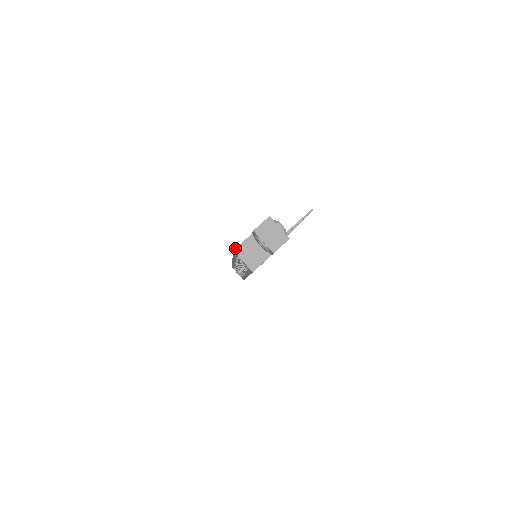
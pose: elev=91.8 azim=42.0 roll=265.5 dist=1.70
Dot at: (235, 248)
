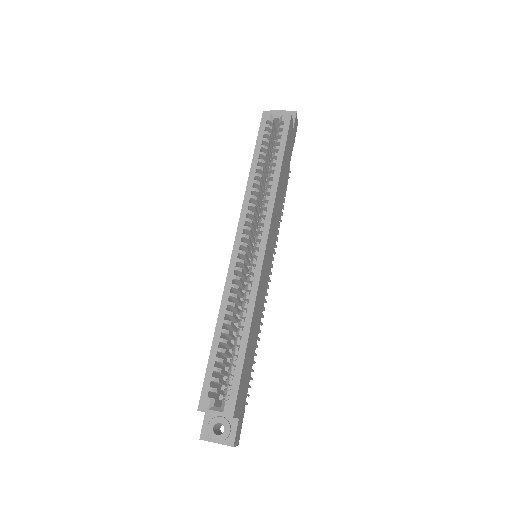
Dot at: (263, 113)
